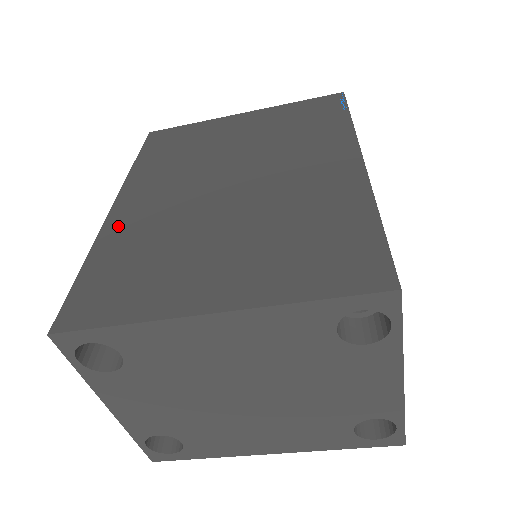
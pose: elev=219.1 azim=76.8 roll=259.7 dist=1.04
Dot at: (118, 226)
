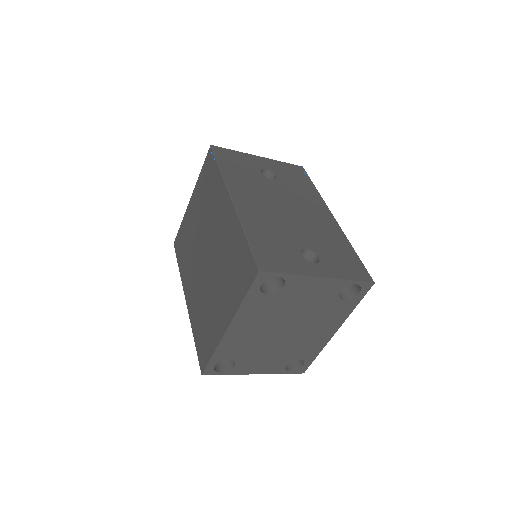
Dot at: (192, 311)
